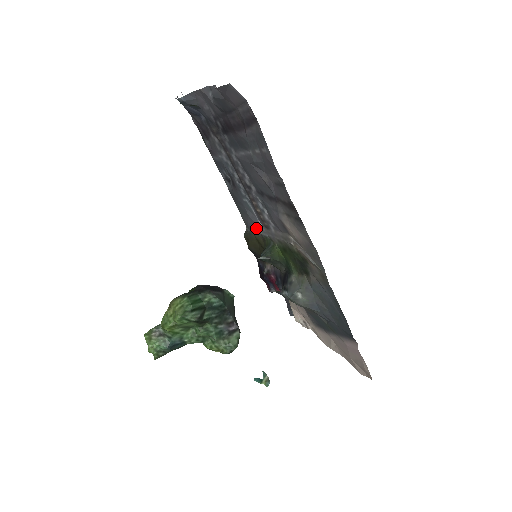
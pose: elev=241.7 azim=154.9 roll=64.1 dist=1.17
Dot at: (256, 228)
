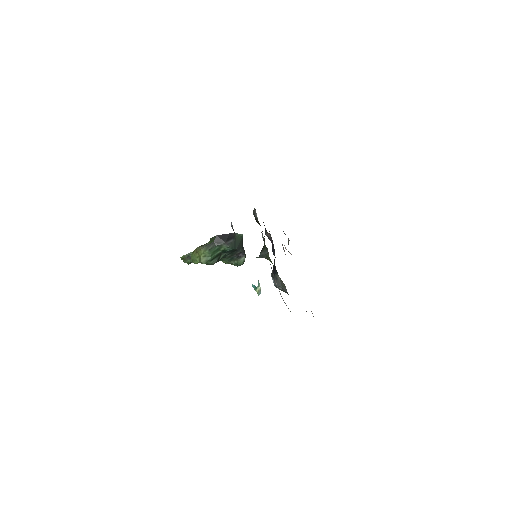
Dot at: occluded
